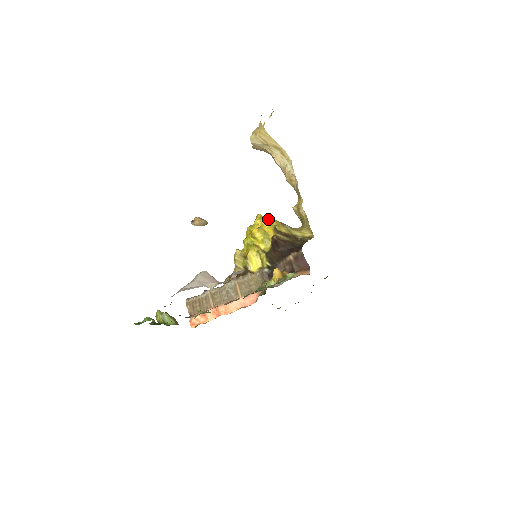
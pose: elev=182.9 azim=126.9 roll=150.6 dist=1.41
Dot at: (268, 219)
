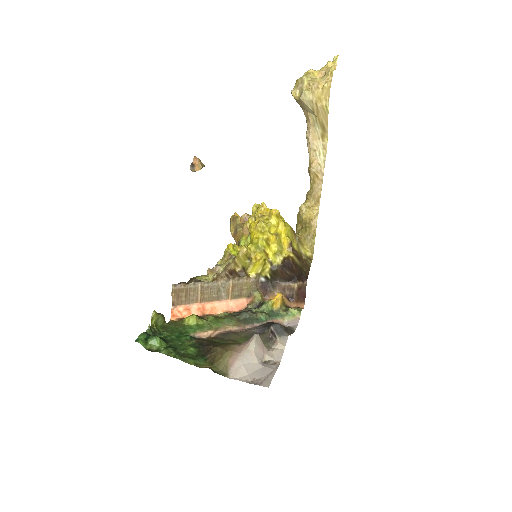
Dot at: (285, 223)
